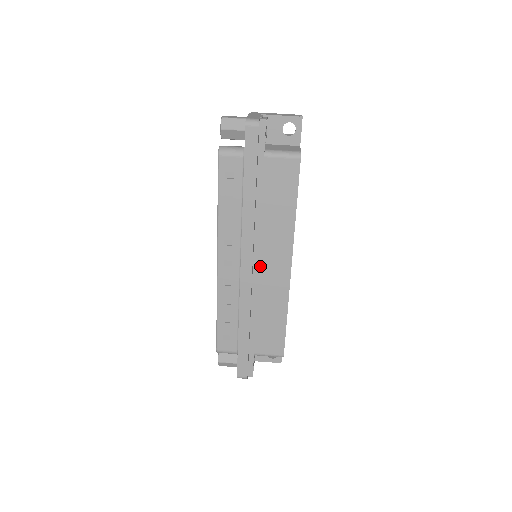
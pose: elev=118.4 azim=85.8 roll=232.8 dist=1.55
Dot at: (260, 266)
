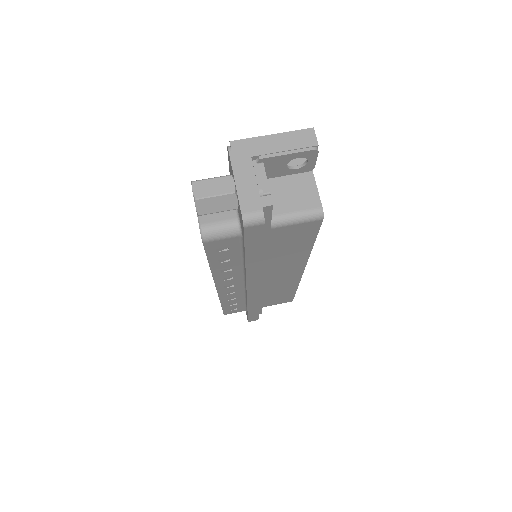
Dot at: (267, 279)
